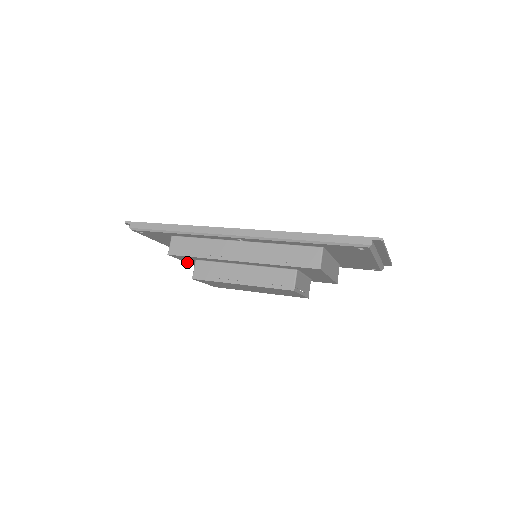
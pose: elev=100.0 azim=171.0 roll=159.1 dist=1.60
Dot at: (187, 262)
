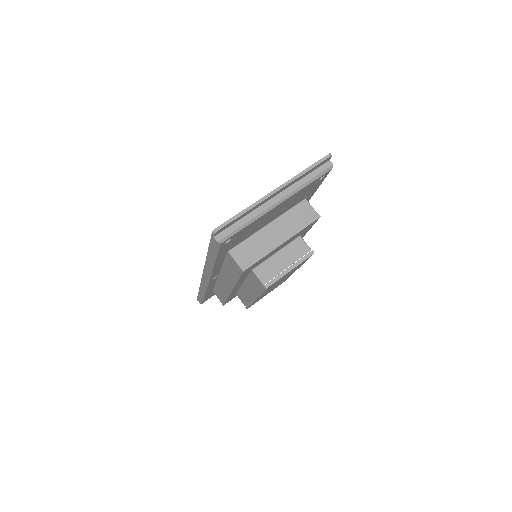
Dot at: occluded
